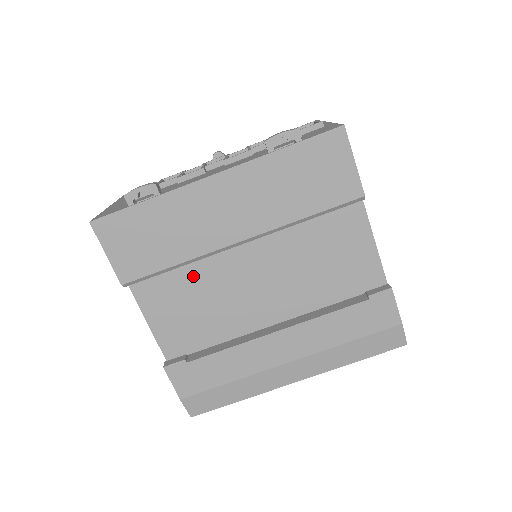
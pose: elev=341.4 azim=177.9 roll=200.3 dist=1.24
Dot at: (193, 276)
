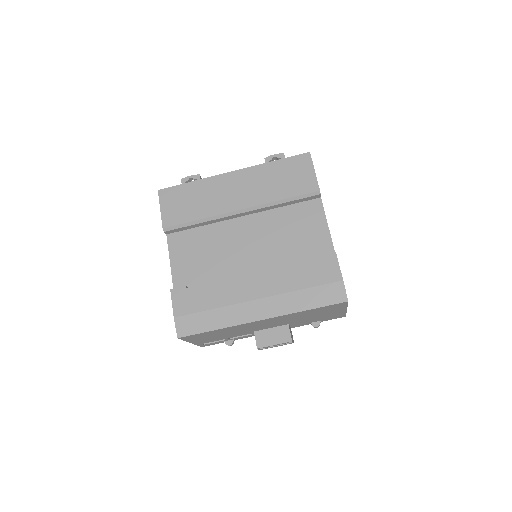
Dot at: (207, 235)
